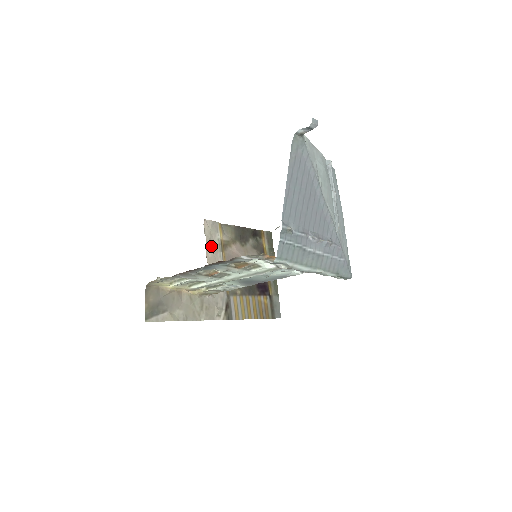
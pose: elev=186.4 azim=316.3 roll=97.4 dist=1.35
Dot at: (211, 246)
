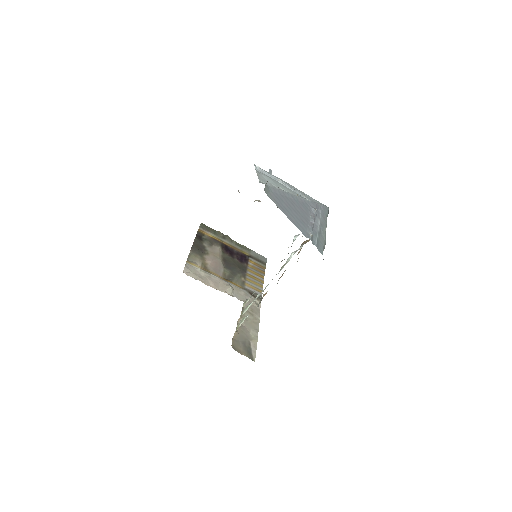
Dot at: (205, 280)
